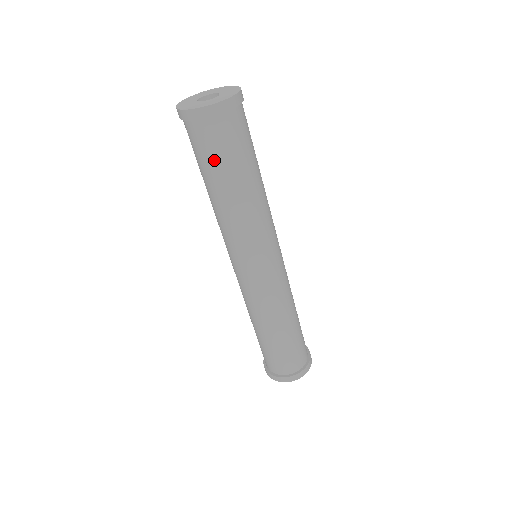
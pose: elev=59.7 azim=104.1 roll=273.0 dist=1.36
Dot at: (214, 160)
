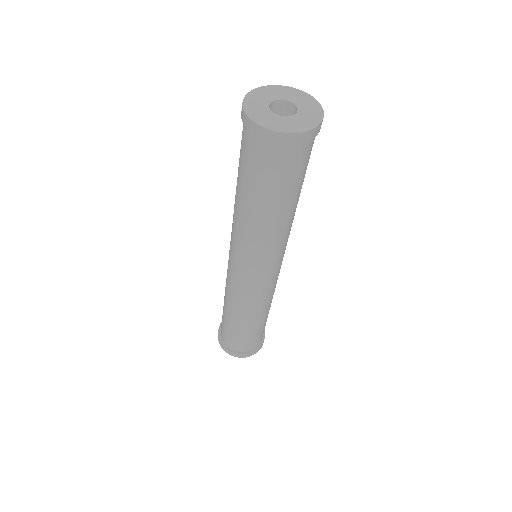
Dot at: (265, 181)
